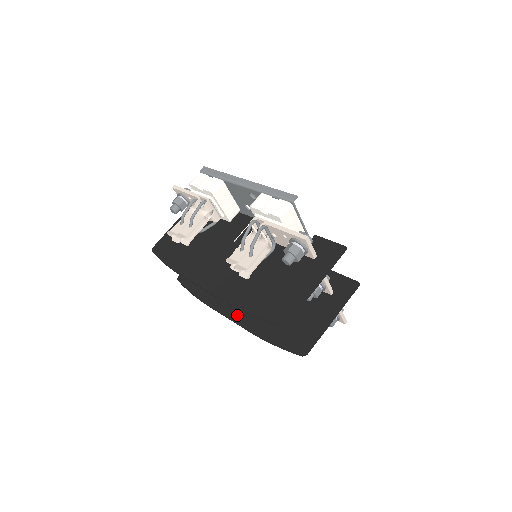
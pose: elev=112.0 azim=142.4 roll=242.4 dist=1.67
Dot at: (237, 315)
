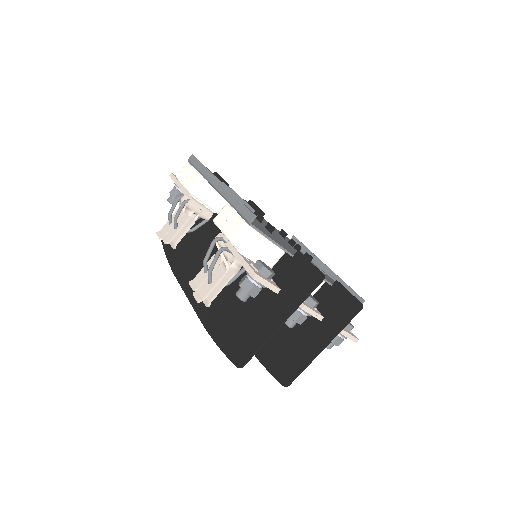
Dot at: occluded
